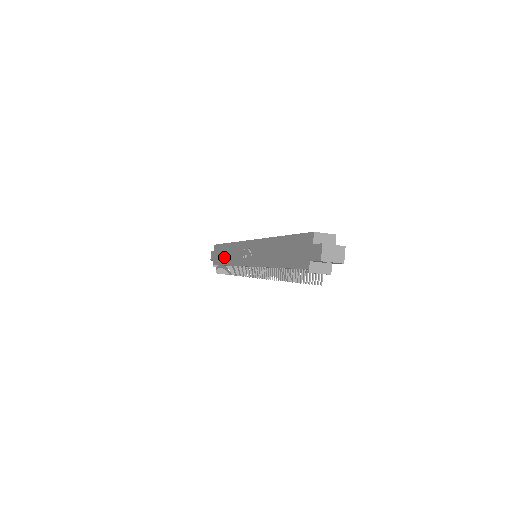
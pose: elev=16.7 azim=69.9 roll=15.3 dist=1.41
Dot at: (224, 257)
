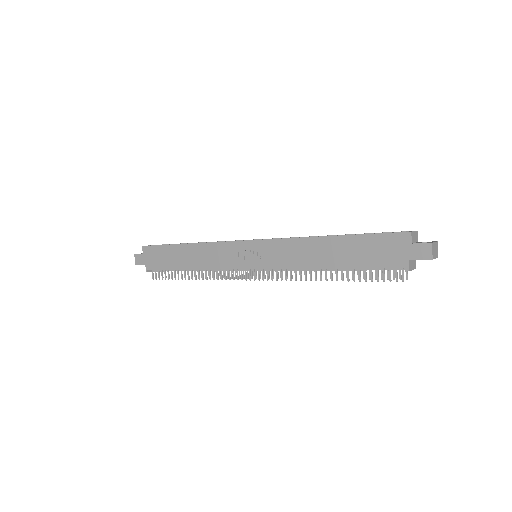
Dot at: (180, 260)
